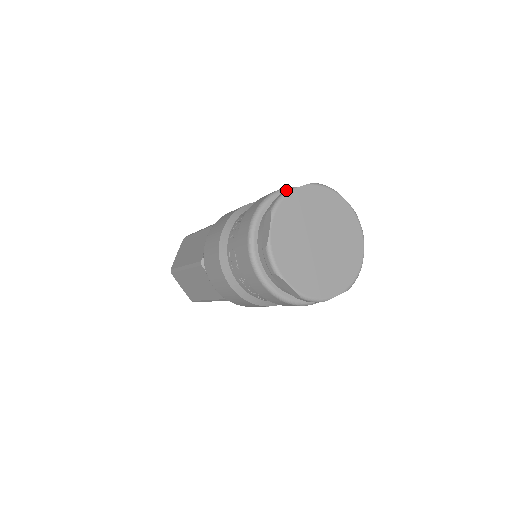
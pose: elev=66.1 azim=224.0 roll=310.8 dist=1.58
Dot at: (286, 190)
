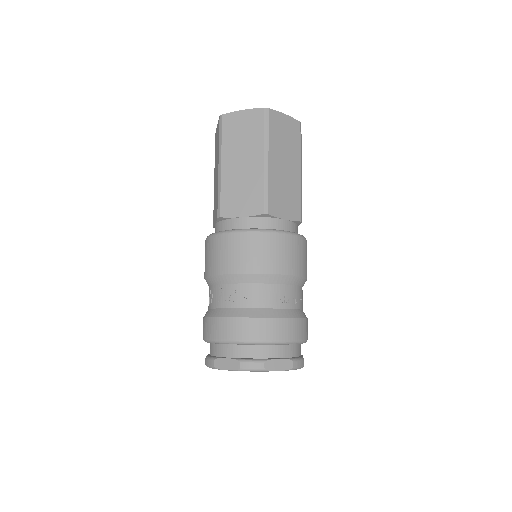
Dot at: (227, 344)
